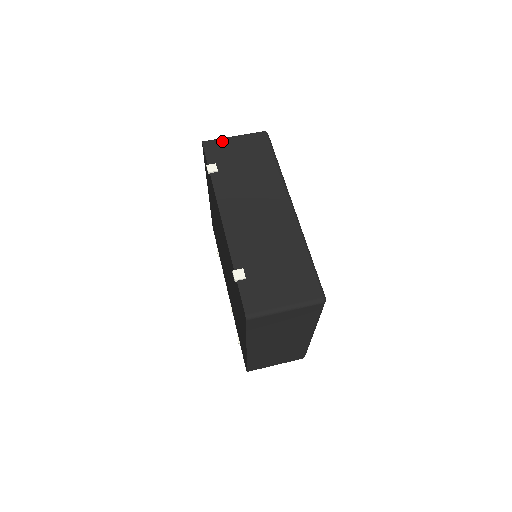
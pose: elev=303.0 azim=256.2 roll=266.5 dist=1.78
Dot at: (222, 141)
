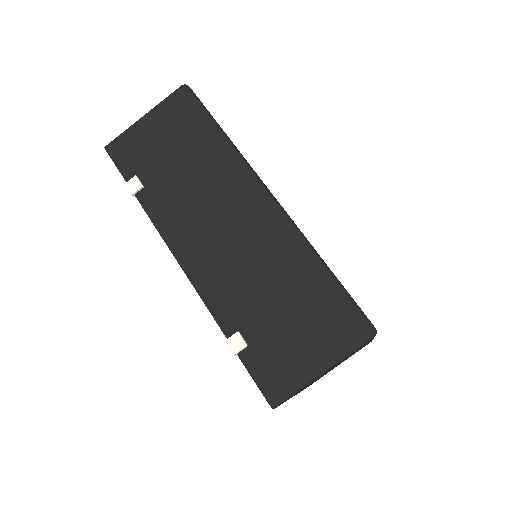
Dot at: (130, 133)
